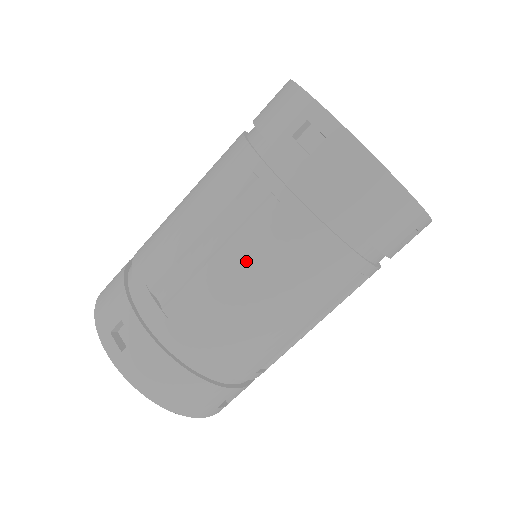
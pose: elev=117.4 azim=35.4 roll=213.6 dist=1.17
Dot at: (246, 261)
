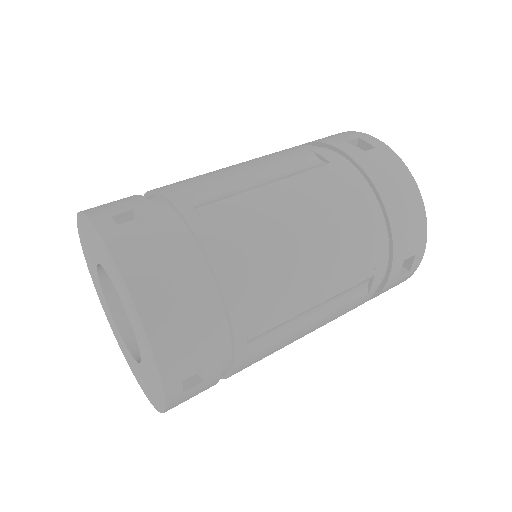
Dot at: (298, 196)
